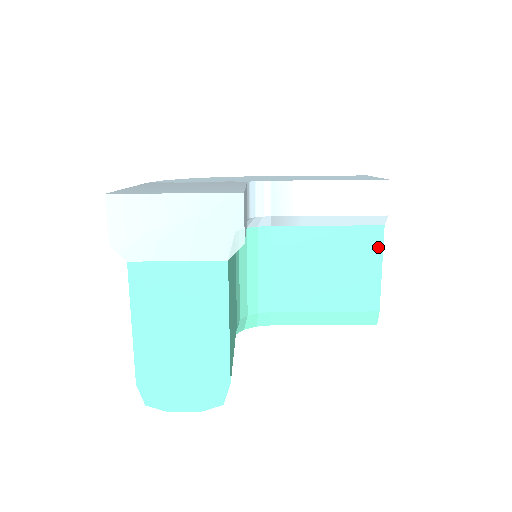
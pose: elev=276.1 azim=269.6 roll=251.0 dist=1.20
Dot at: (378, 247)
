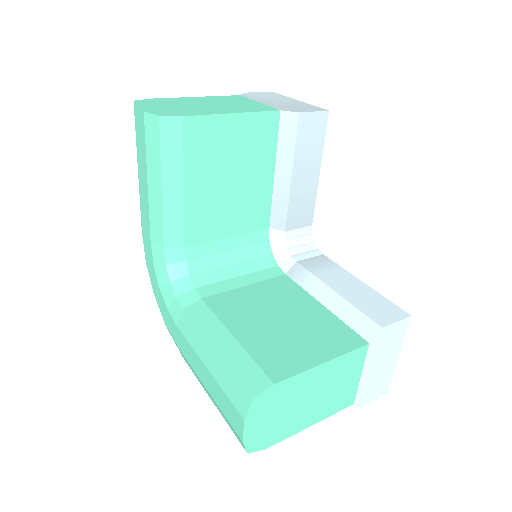
Dot at: (344, 348)
